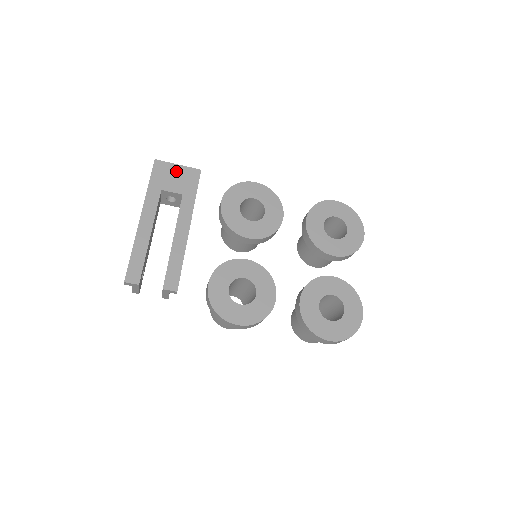
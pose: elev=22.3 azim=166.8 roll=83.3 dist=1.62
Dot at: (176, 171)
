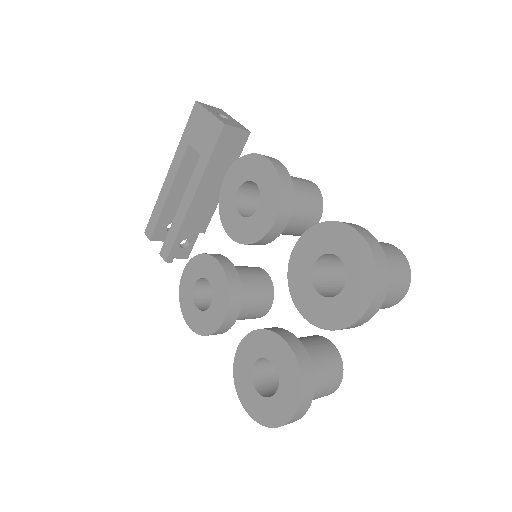
Dot at: (205, 121)
